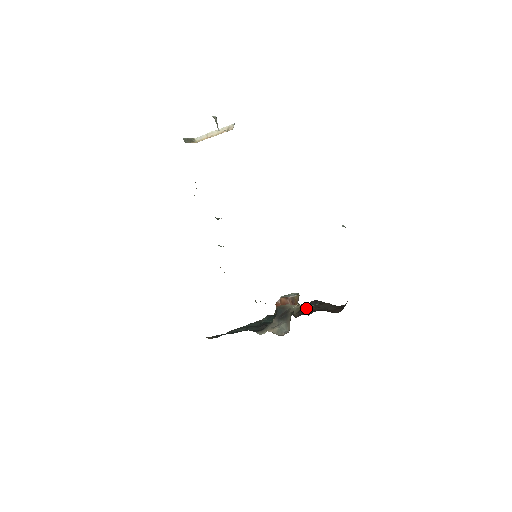
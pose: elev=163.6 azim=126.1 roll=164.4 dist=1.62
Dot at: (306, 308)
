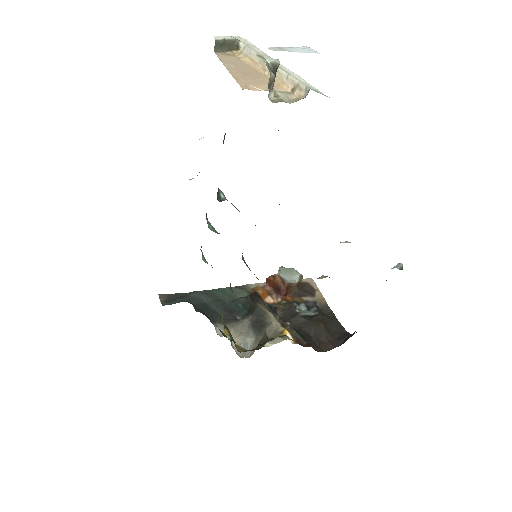
Dot at: (290, 330)
